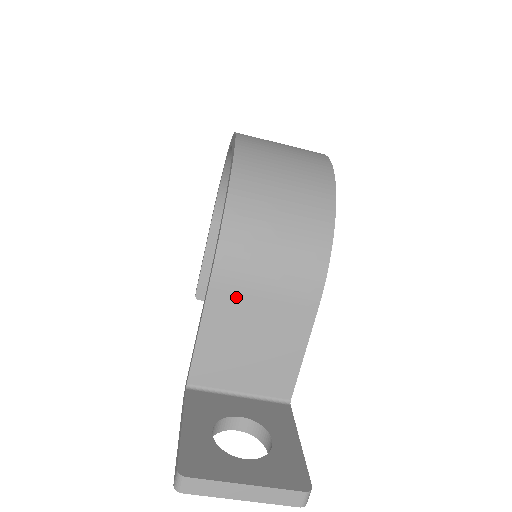
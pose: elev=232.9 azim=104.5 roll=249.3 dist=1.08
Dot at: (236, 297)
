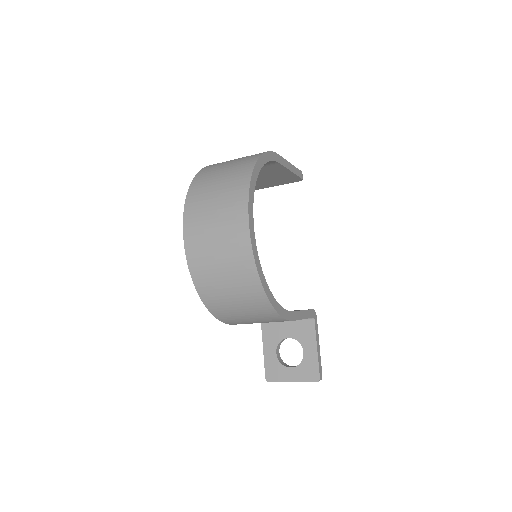
Dot at: occluded
